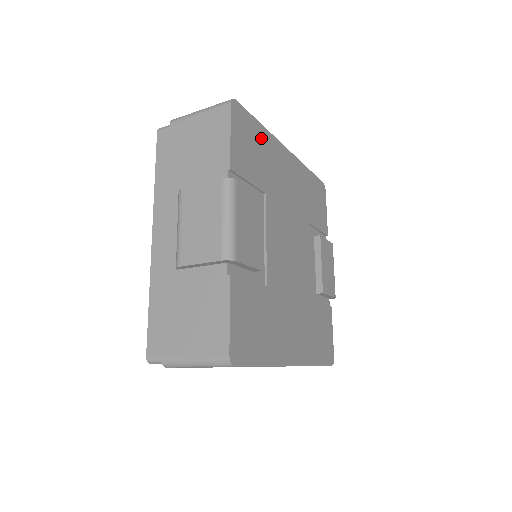
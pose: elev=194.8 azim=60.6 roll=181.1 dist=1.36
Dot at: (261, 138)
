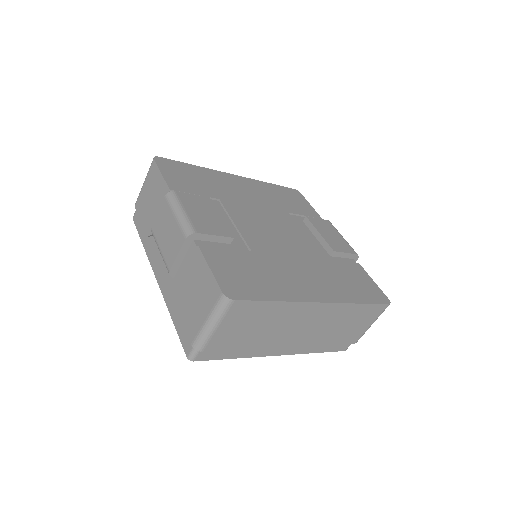
Dot at: (198, 172)
